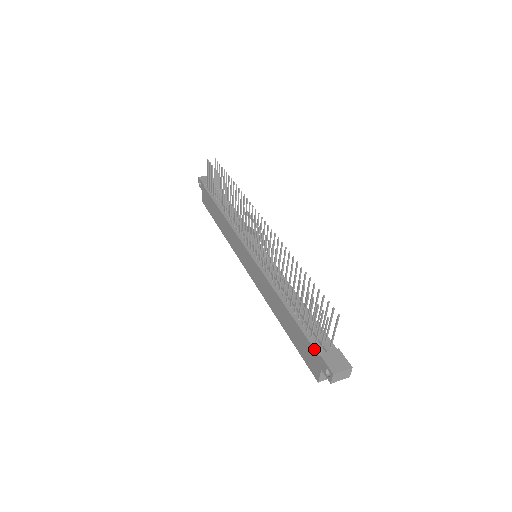
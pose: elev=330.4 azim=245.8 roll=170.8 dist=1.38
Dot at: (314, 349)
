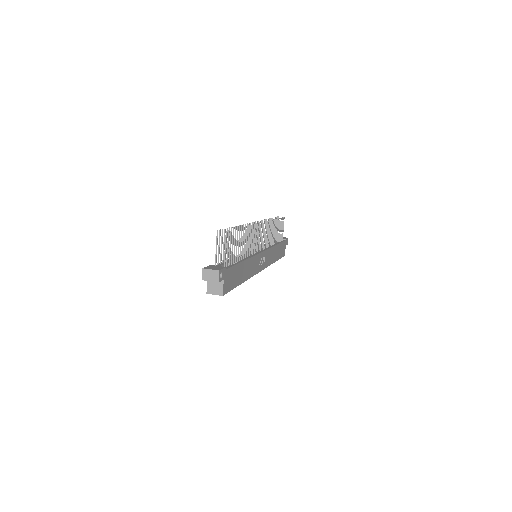
Dot at: occluded
